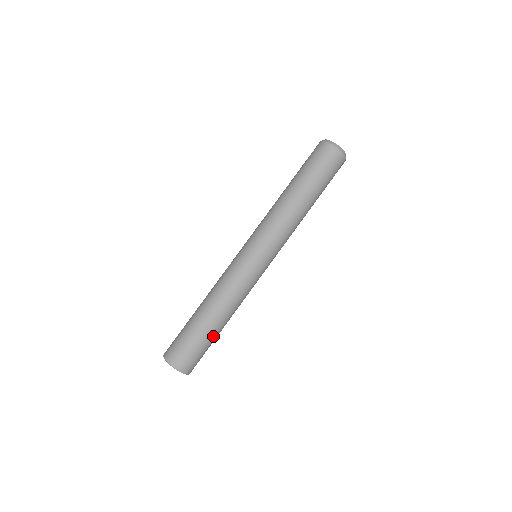
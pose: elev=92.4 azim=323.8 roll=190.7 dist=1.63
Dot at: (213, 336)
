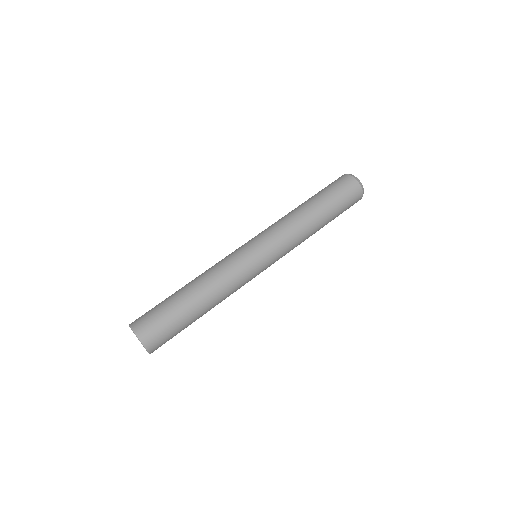
Dot at: (179, 302)
